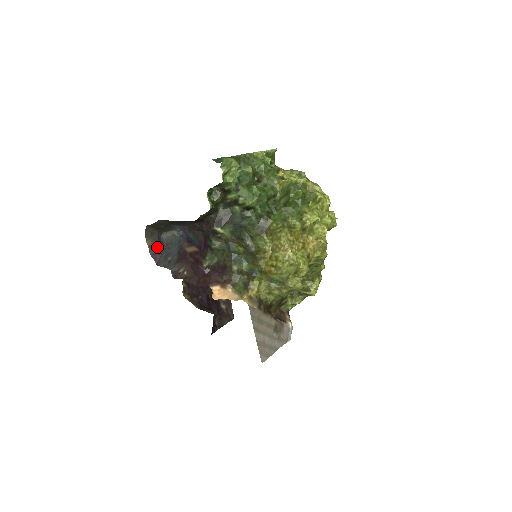
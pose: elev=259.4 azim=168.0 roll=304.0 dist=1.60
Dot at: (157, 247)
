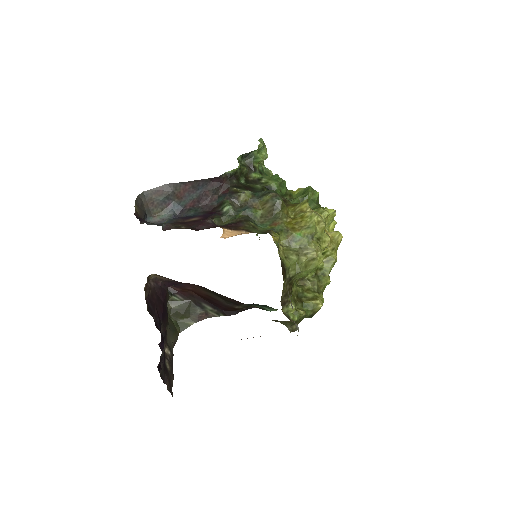
Dot at: (142, 218)
